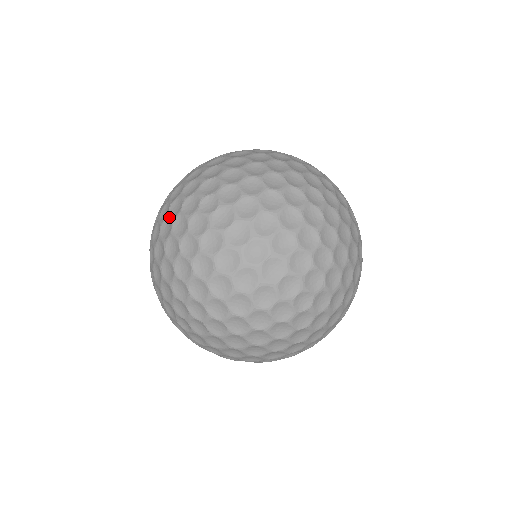
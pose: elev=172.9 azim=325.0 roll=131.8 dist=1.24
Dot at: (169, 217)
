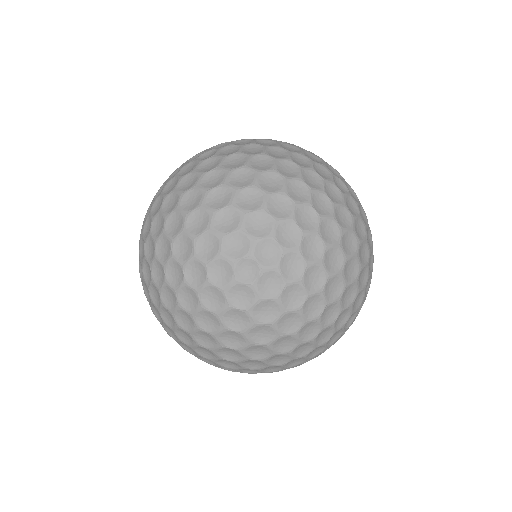
Dot at: (321, 324)
